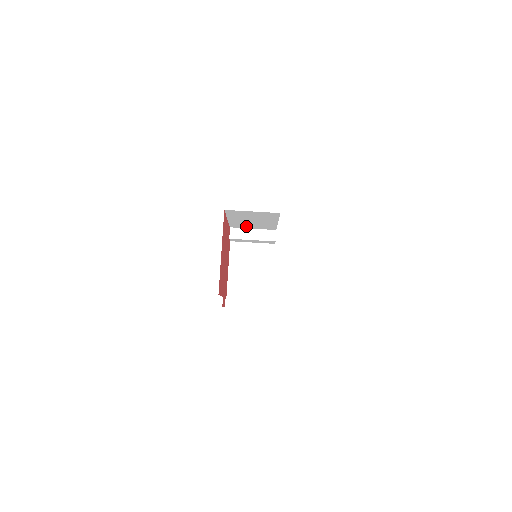
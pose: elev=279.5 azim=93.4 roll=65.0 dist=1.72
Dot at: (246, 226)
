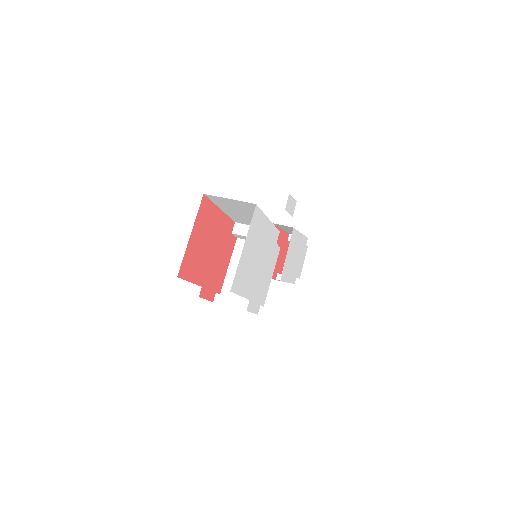
Dot at: (247, 222)
